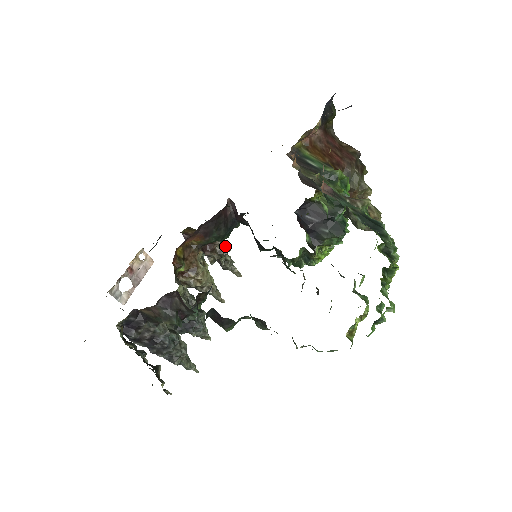
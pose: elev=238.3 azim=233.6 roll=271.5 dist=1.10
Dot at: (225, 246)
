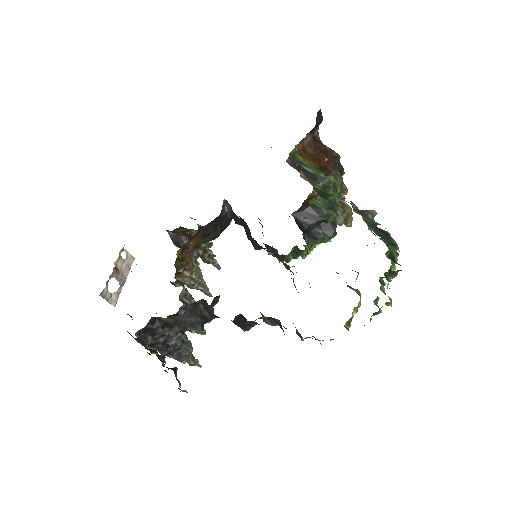
Dot at: occluded
